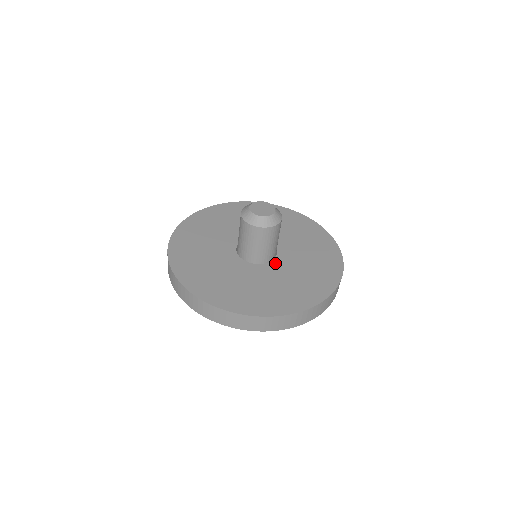
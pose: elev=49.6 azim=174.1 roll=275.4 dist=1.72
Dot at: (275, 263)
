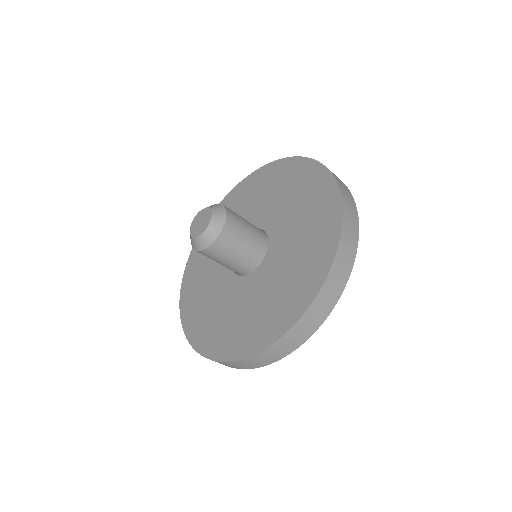
Dot at: (254, 275)
